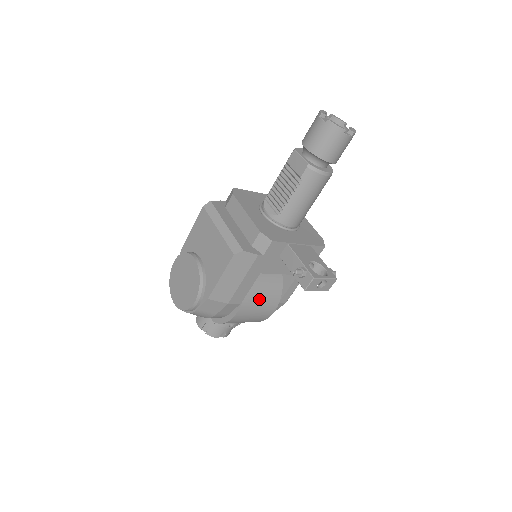
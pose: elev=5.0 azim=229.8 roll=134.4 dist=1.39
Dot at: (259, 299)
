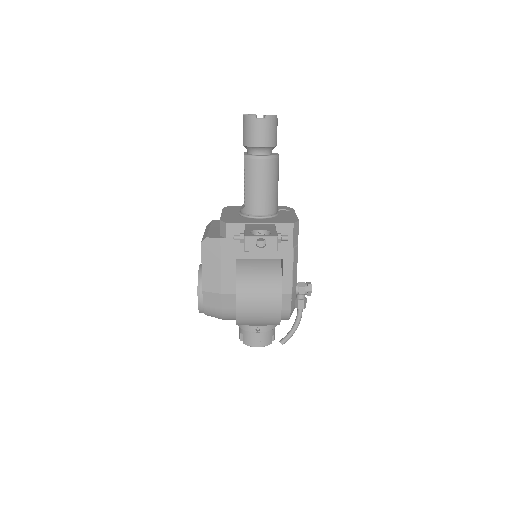
Dot at: (255, 289)
